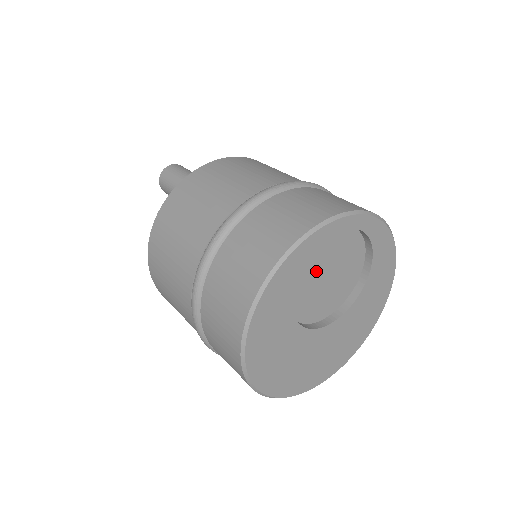
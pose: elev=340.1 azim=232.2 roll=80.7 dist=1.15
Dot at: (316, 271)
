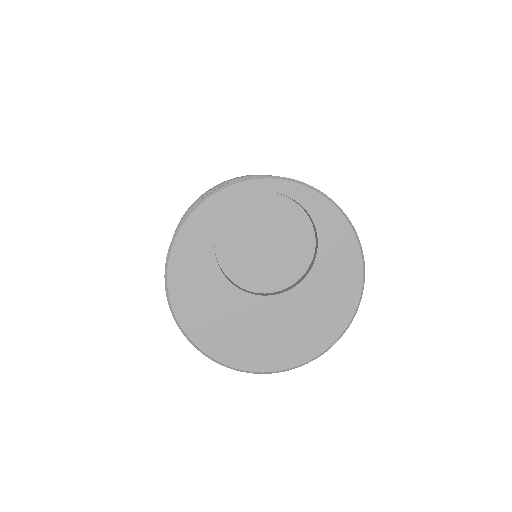
Dot at: (248, 234)
